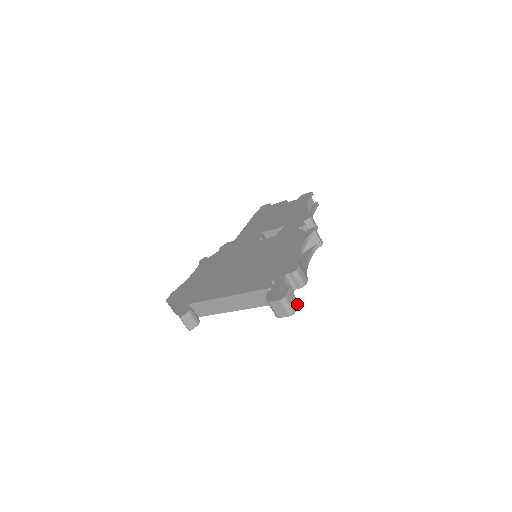
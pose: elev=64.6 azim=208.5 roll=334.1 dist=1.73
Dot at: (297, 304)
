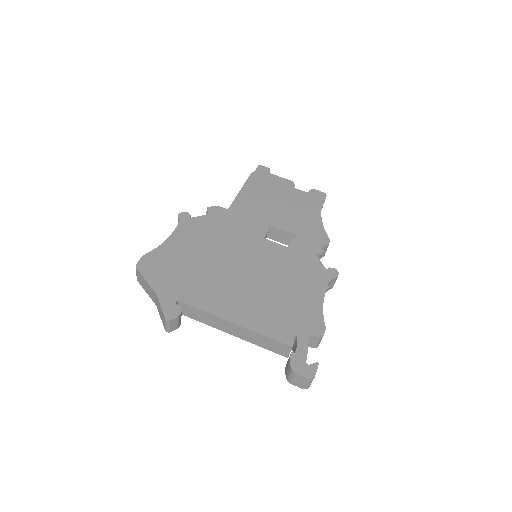
Dot at: occluded
